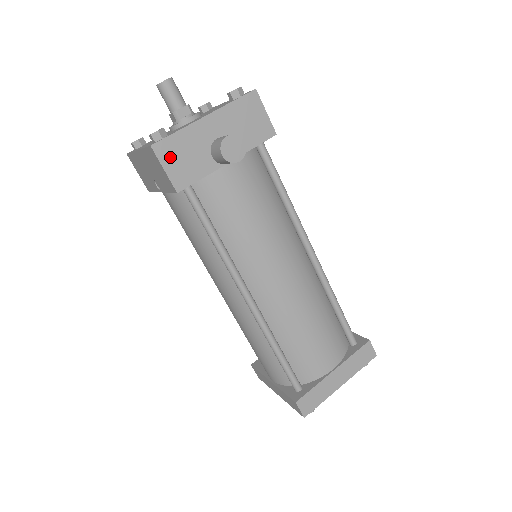
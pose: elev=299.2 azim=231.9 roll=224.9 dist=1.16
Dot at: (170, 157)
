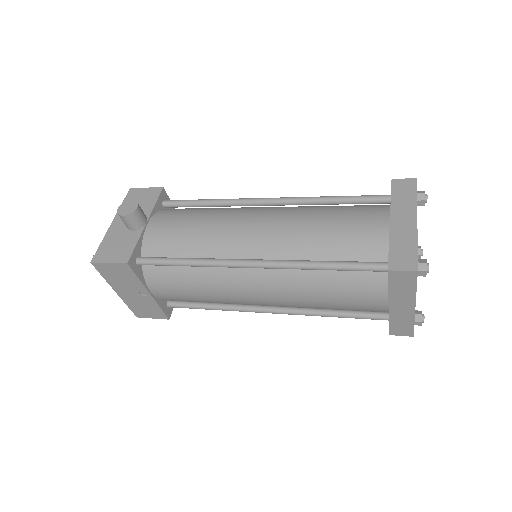
Dot at: (107, 255)
